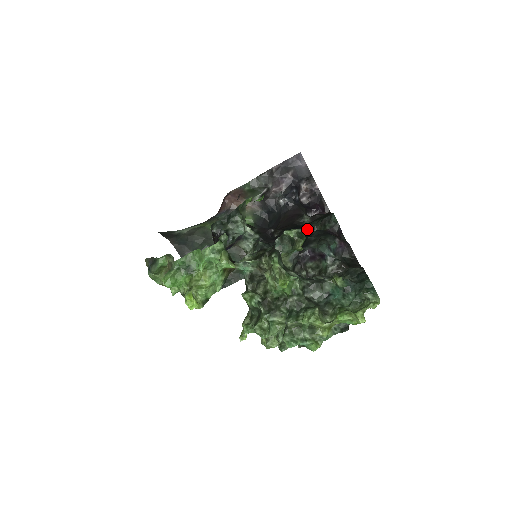
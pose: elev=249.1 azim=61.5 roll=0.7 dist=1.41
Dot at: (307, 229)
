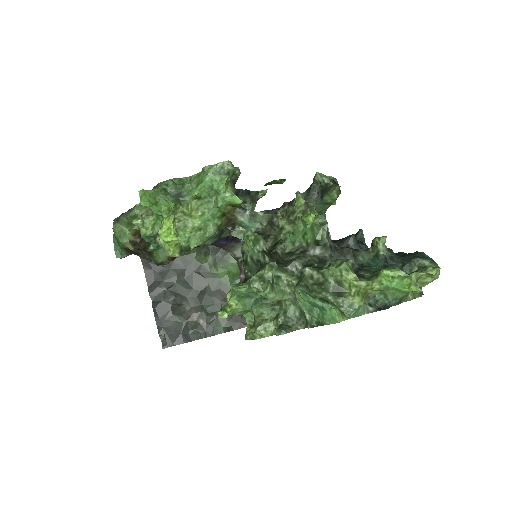
Dot at: occluded
